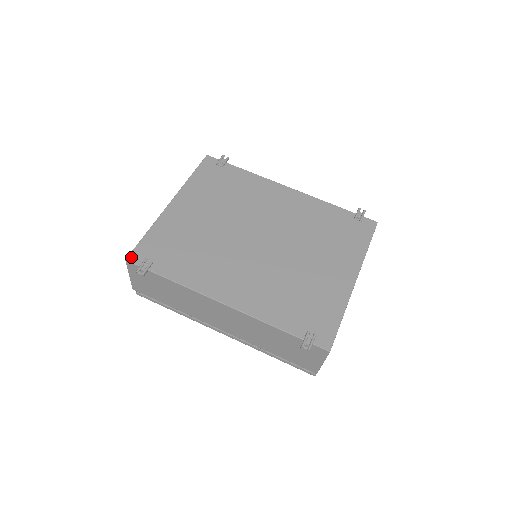
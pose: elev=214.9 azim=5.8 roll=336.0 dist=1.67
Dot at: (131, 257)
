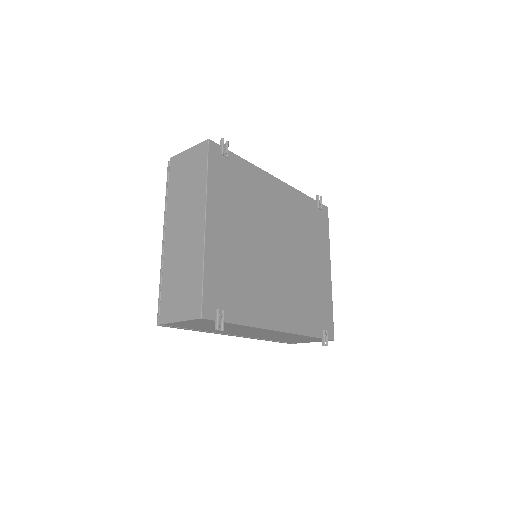
Dot at: (205, 313)
